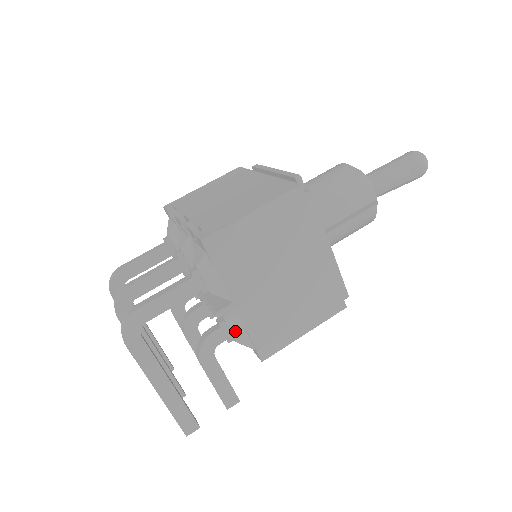
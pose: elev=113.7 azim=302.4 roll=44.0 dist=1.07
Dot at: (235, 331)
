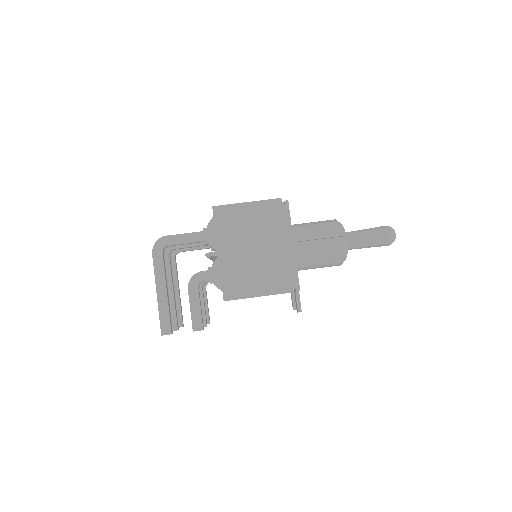
Dot at: (215, 275)
